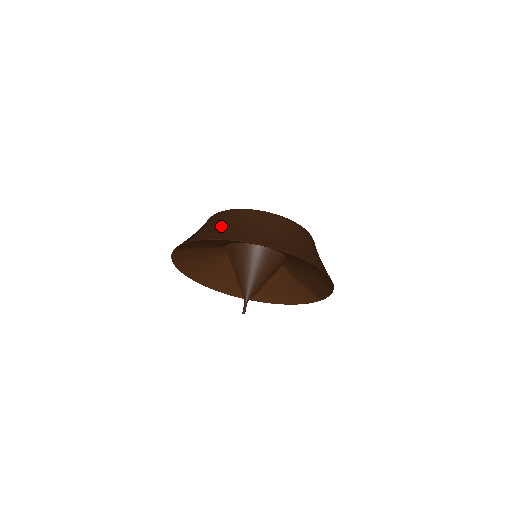
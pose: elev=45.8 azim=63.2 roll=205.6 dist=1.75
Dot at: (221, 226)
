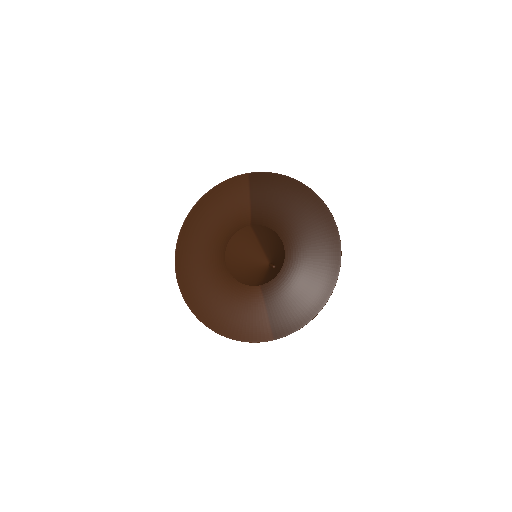
Dot at: occluded
